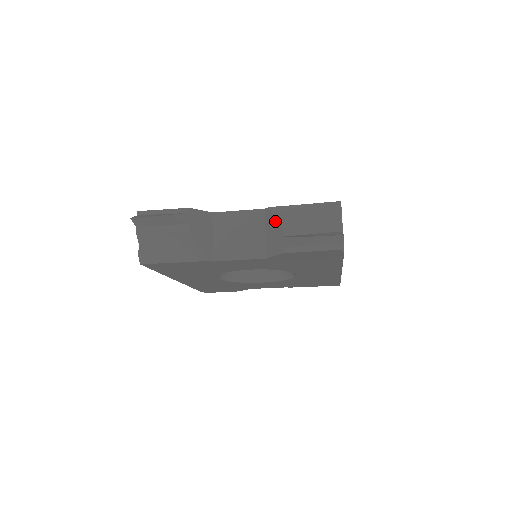
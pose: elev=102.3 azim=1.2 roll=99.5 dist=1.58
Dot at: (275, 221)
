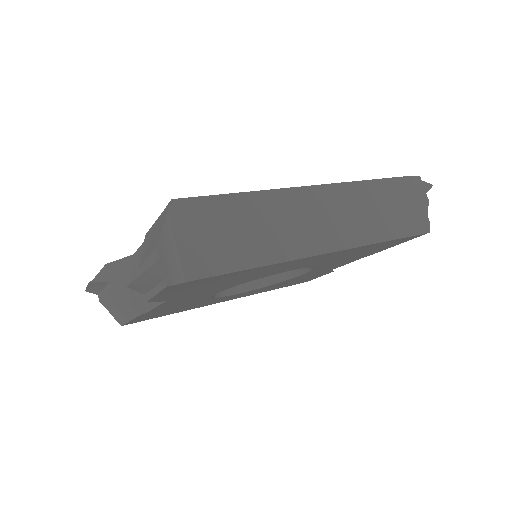
Dot at: occluded
